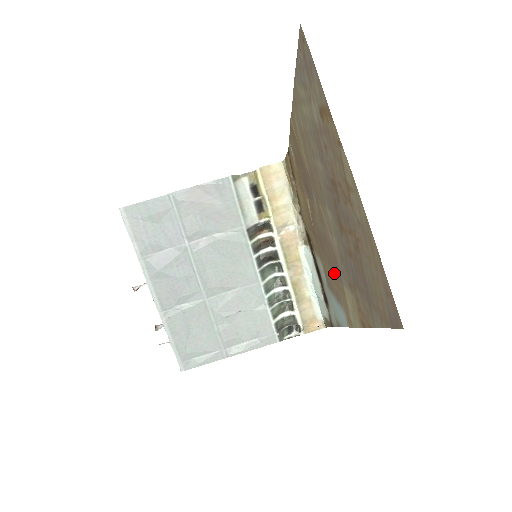
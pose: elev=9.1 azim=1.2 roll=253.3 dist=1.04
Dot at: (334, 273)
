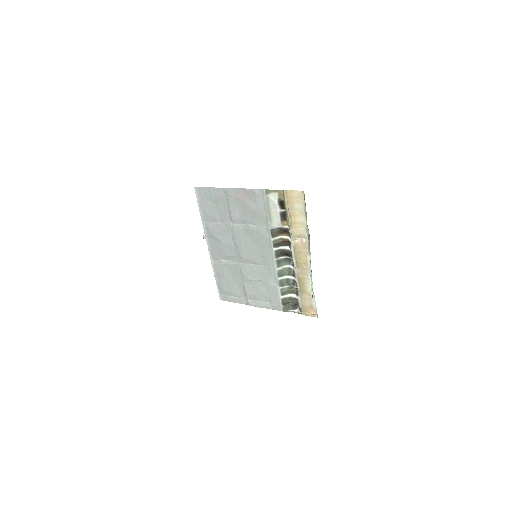
Dot at: occluded
